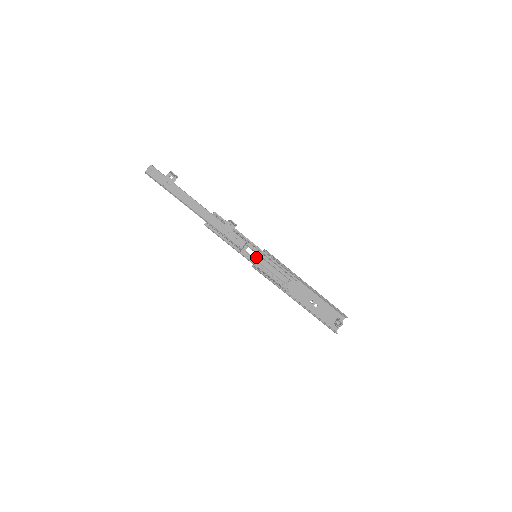
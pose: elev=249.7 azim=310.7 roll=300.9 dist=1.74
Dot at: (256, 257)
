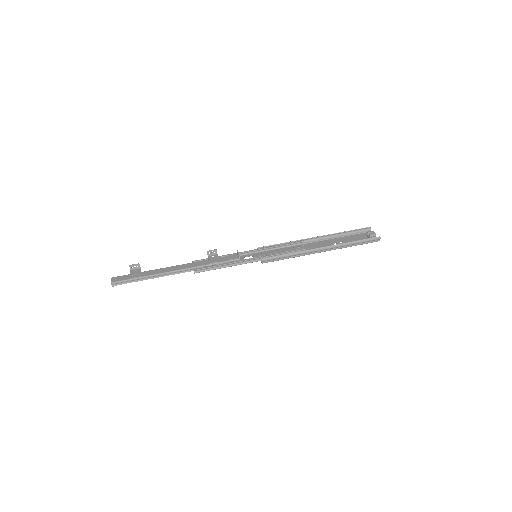
Dot at: (257, 256)
